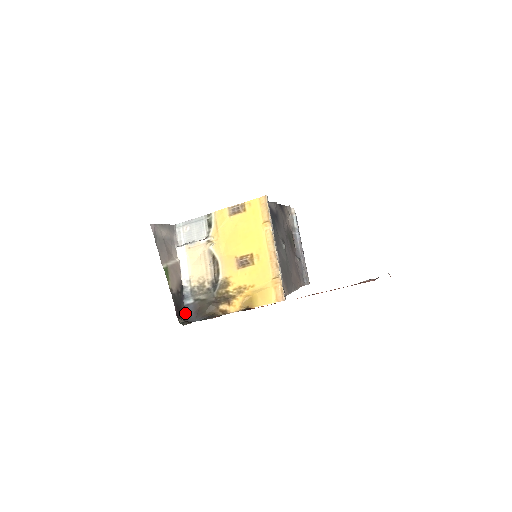
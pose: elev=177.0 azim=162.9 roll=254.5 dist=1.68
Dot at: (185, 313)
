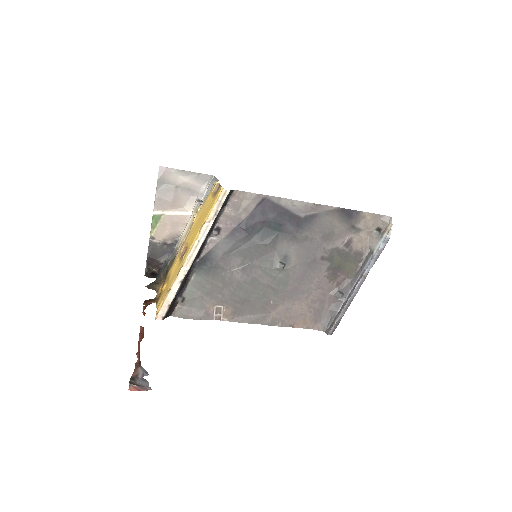
Dot at: (162, 266)
